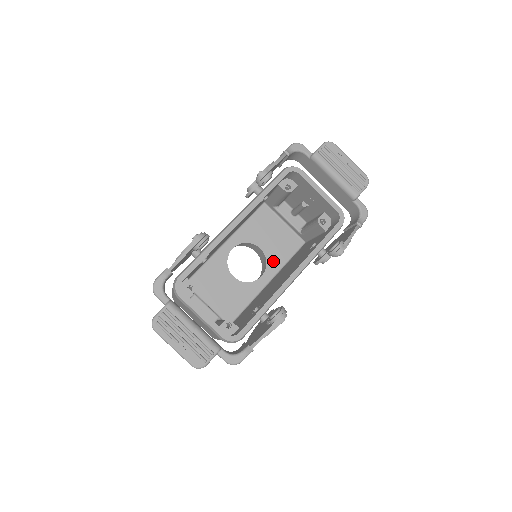
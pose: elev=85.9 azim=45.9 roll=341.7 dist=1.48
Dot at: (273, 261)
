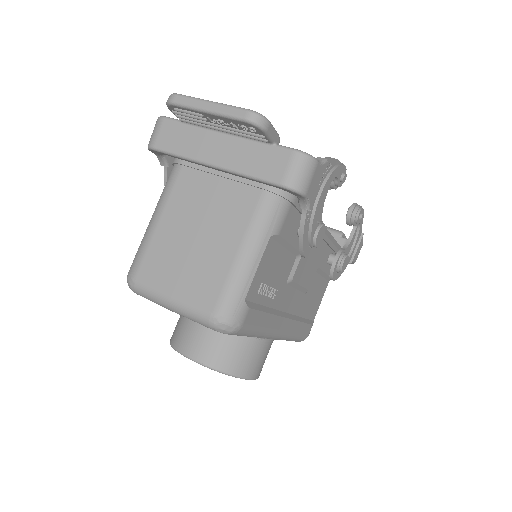
Dot at: occluded
